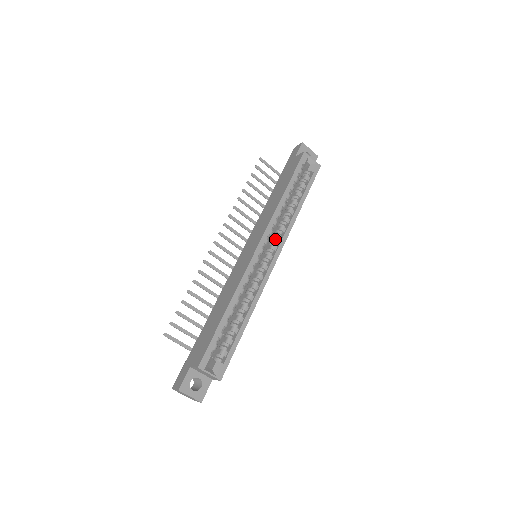
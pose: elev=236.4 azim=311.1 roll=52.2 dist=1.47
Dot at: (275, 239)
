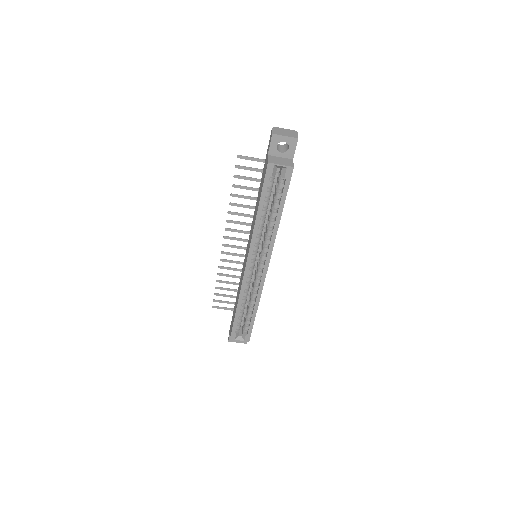
Dot at: (263, 250)
